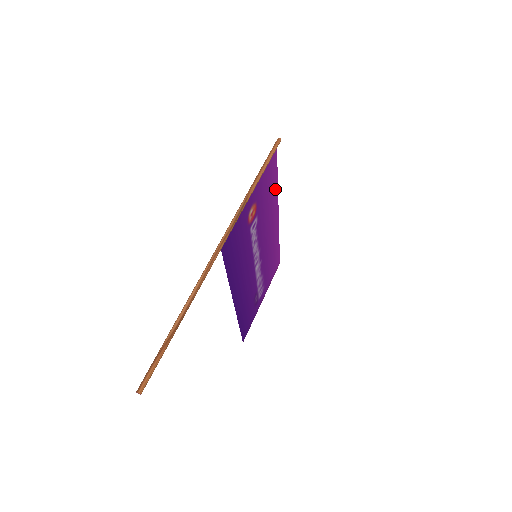
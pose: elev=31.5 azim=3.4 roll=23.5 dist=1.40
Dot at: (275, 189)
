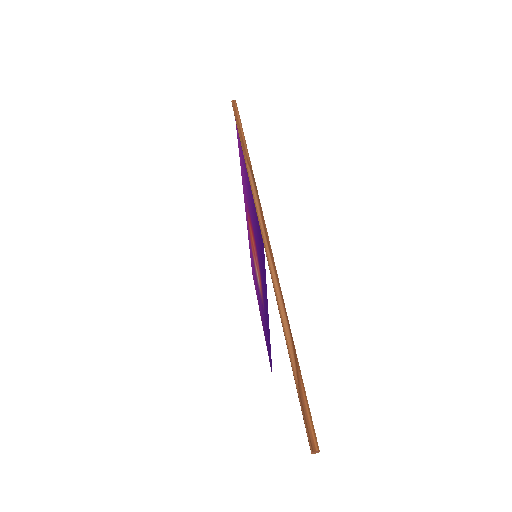
Dot at: occluded
